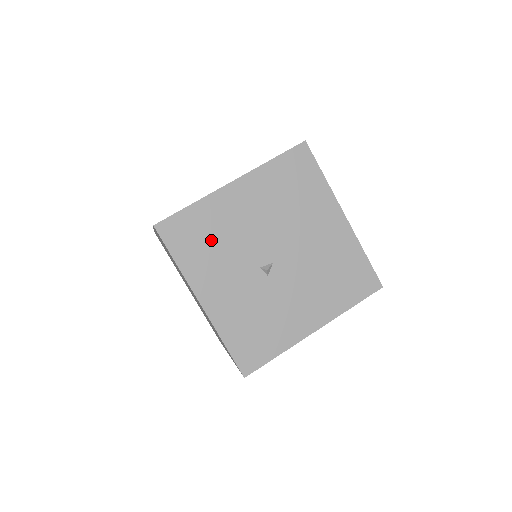
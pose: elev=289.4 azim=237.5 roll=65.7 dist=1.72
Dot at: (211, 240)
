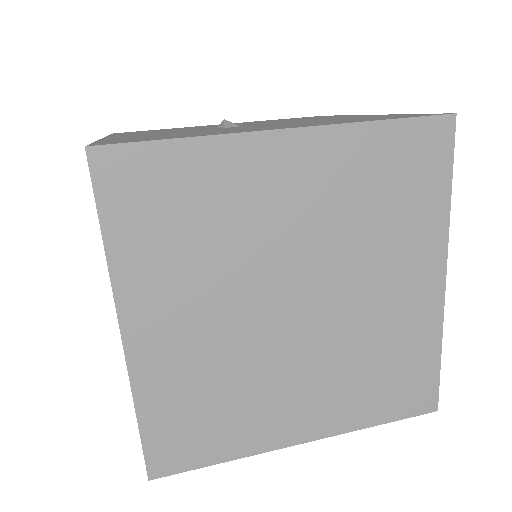
Dot at: occluded
